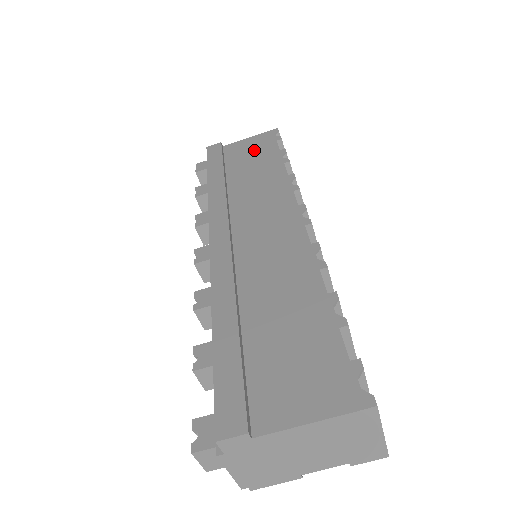
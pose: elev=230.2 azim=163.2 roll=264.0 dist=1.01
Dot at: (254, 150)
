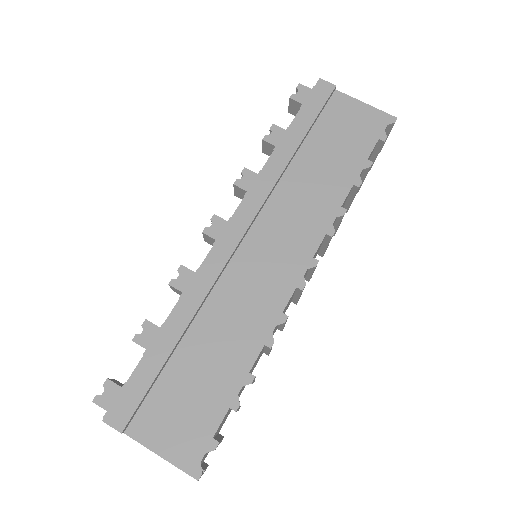
Dot at: (351, 132)
